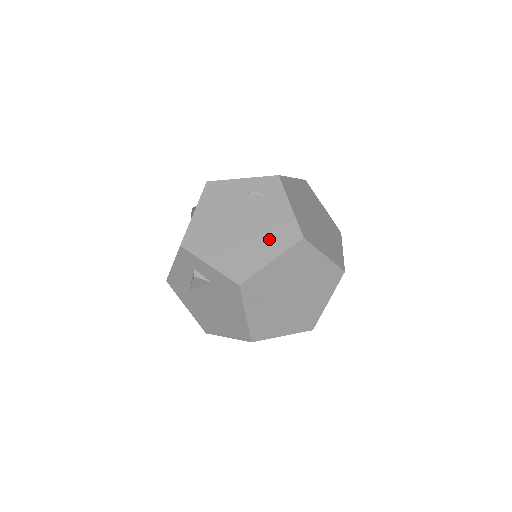
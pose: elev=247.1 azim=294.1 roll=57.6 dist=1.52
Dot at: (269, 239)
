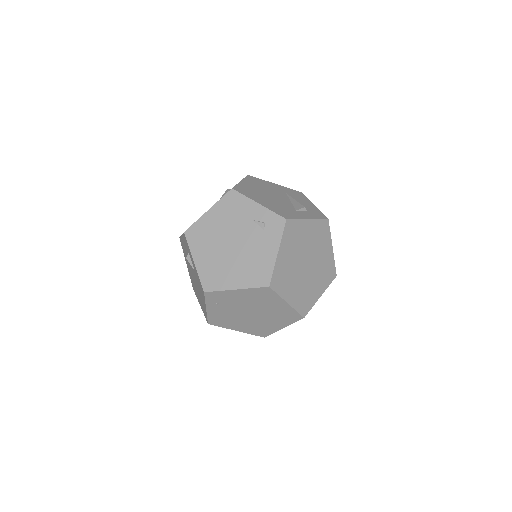
Dot at: (245, 270)
